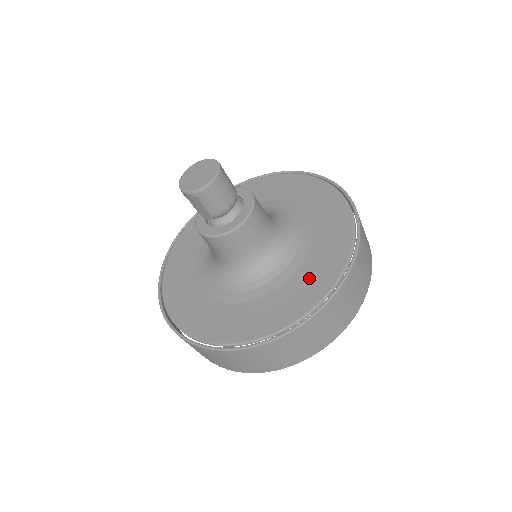
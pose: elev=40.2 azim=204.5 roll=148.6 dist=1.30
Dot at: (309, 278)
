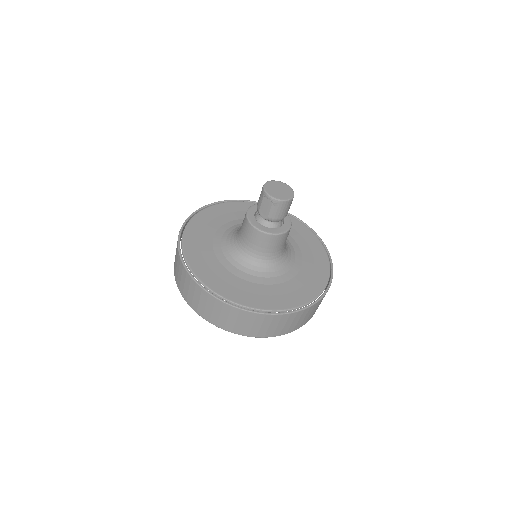
Dot at: (295, 290)
